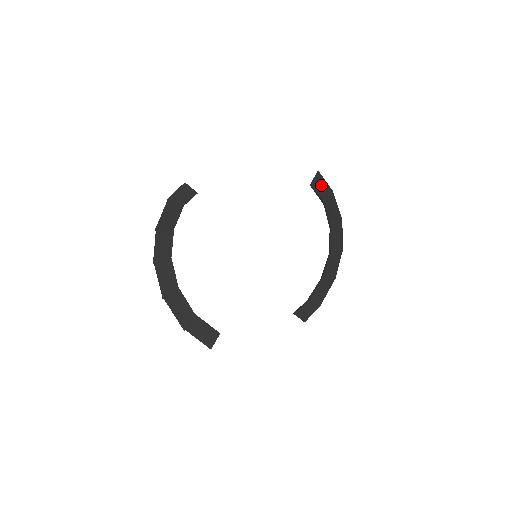
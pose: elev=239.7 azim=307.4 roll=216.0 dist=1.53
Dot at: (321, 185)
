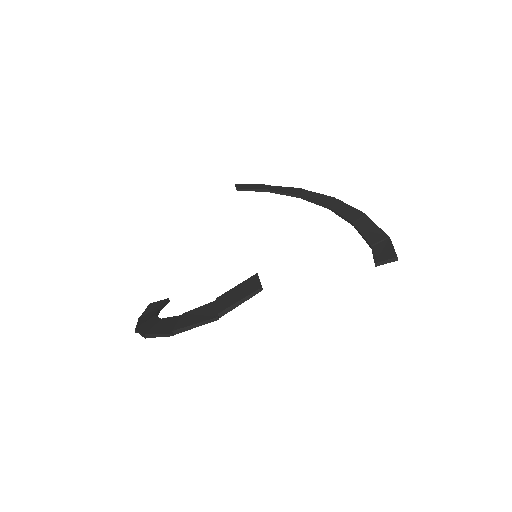
Dot at: (248, 186)
